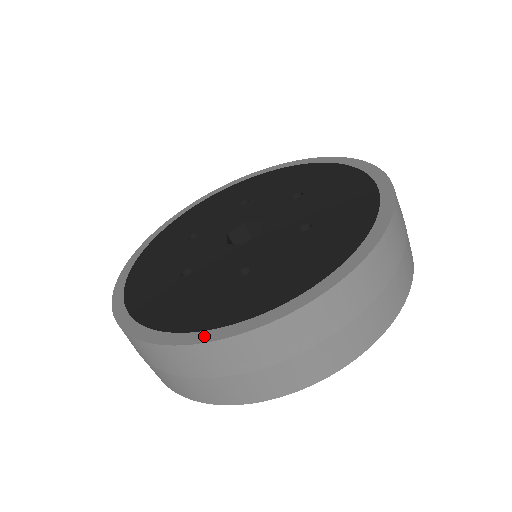
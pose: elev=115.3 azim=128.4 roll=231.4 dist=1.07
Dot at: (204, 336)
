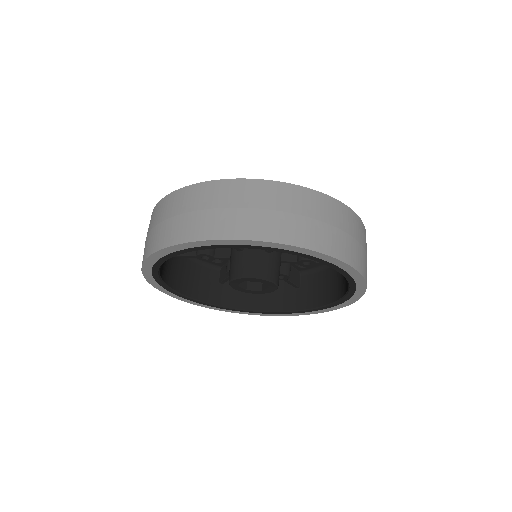
Dot at: occluded
